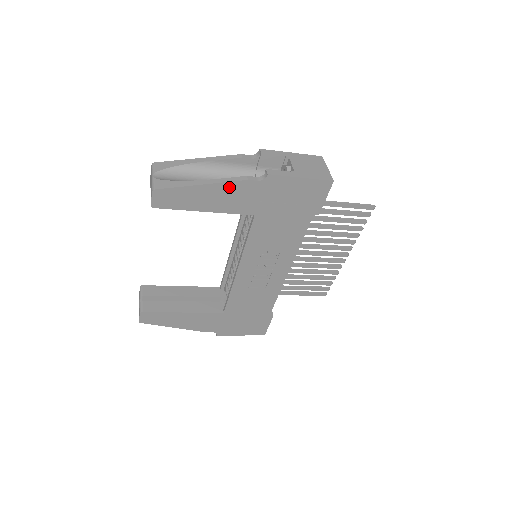
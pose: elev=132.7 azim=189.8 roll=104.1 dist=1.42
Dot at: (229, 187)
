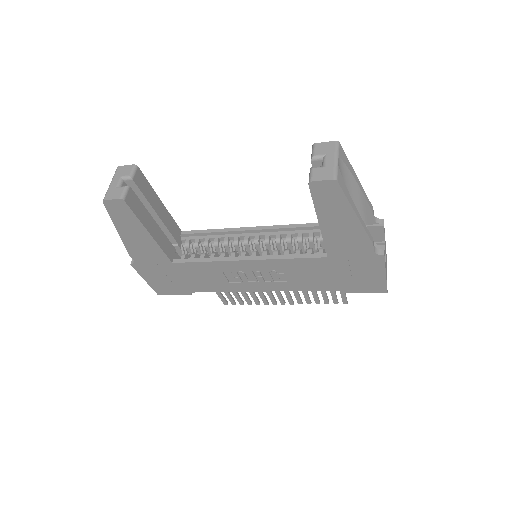
Dot at: (359, 234)
